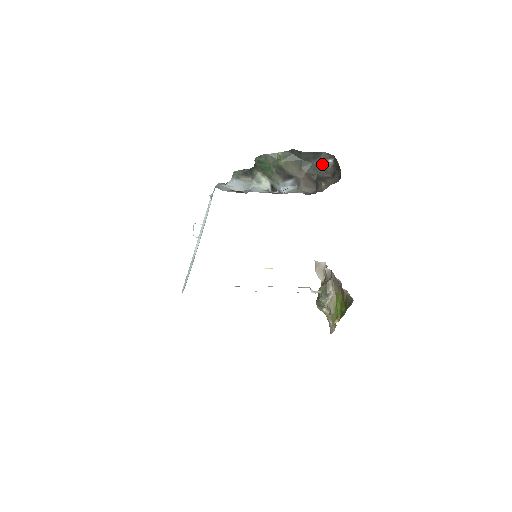
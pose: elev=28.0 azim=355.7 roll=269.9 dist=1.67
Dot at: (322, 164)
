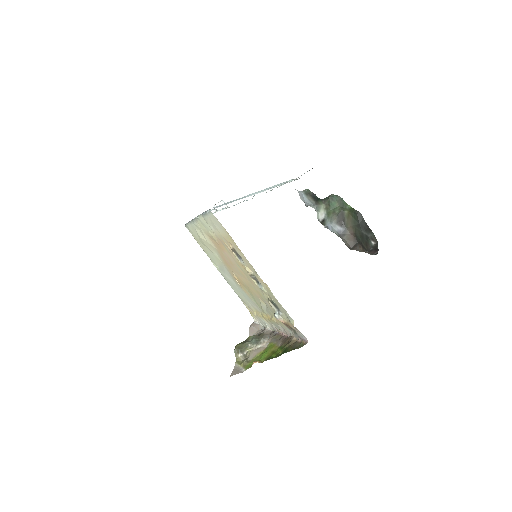
Dot at: (367, 239)
